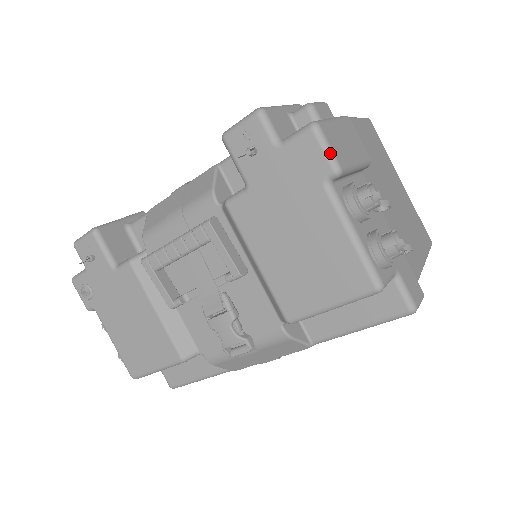
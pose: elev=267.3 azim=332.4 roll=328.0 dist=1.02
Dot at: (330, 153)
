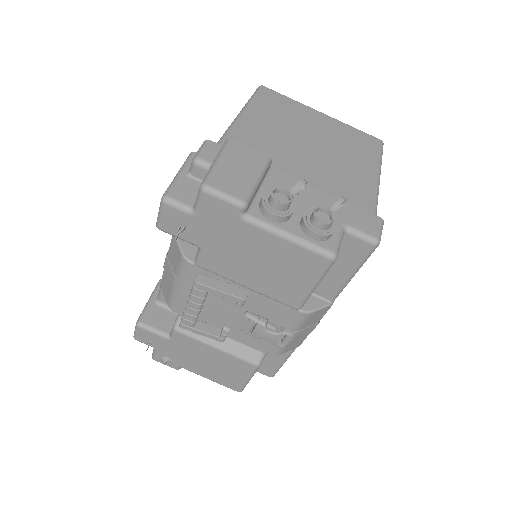
Dot at: (228, 198)
